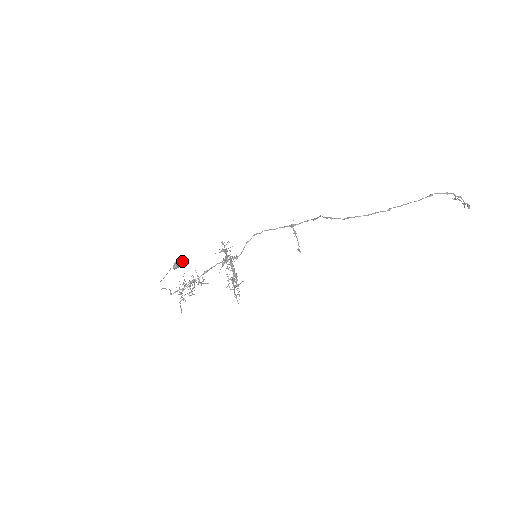
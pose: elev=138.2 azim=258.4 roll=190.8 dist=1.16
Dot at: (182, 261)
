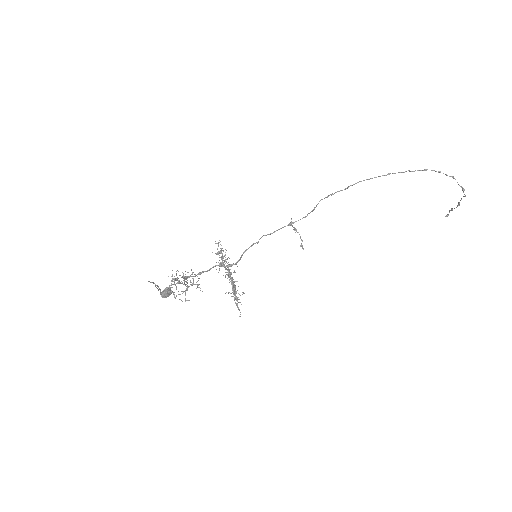
Dot at: occluded
